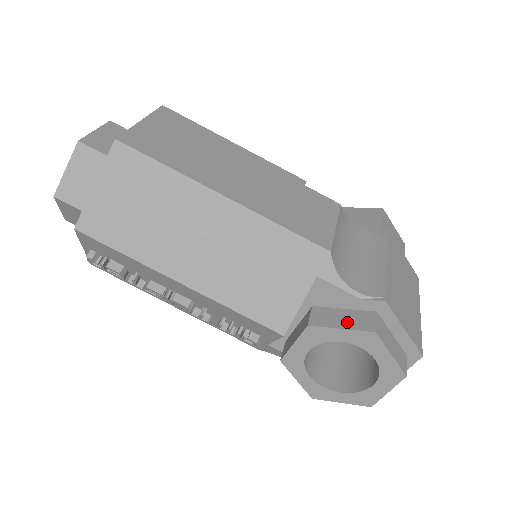
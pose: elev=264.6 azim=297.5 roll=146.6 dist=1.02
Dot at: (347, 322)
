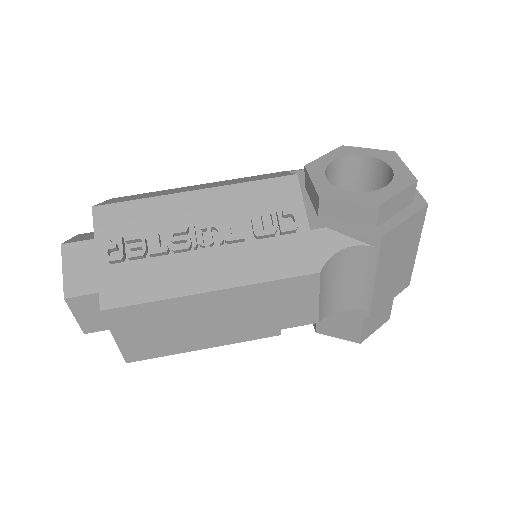
Dot at: occluded
